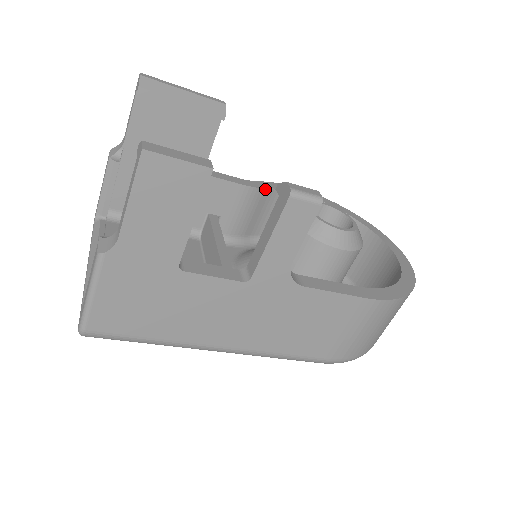
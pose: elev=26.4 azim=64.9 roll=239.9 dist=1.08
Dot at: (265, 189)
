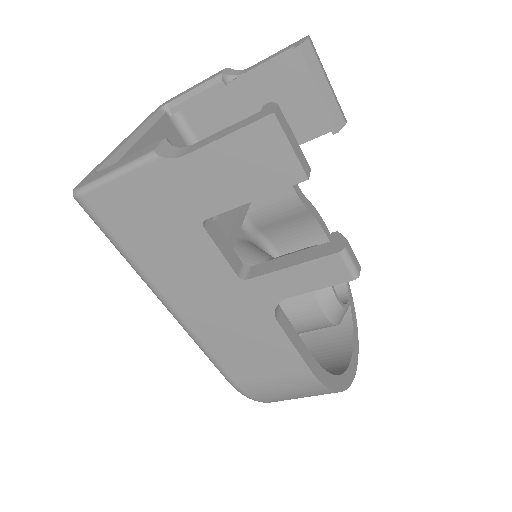
Dot at: (308, 210)
